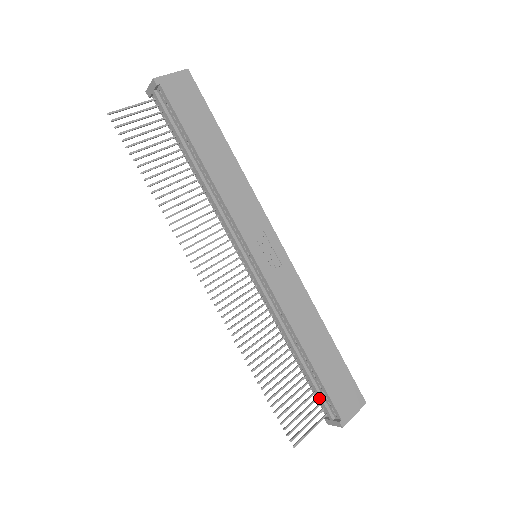
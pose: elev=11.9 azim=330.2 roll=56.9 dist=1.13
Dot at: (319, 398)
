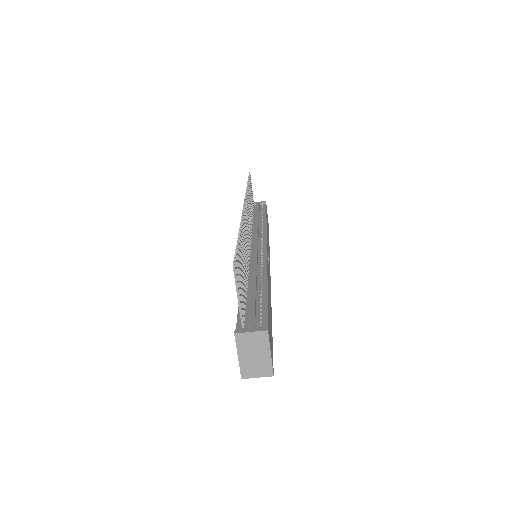
Dot at: (251, 310)
